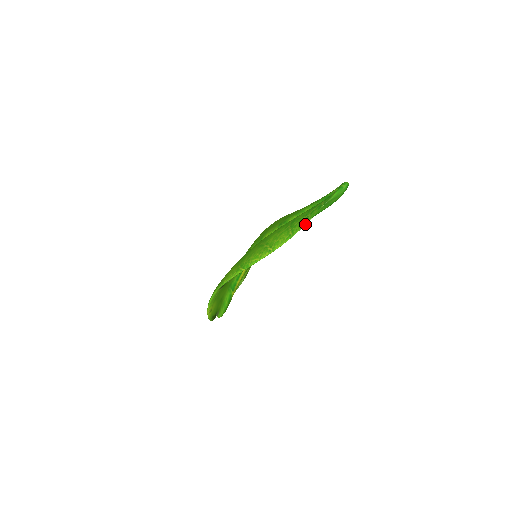
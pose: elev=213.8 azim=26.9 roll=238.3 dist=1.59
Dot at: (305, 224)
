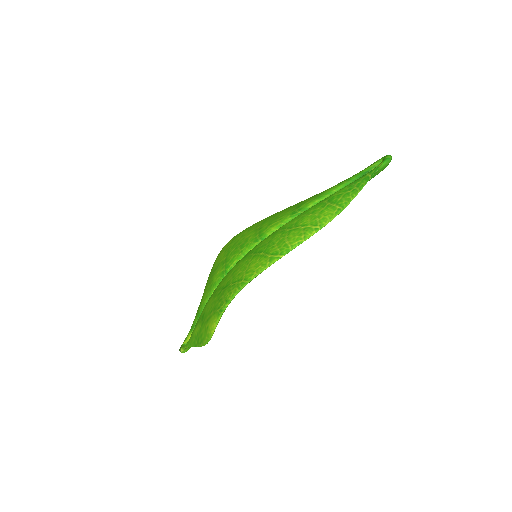
Dot at: occluded
